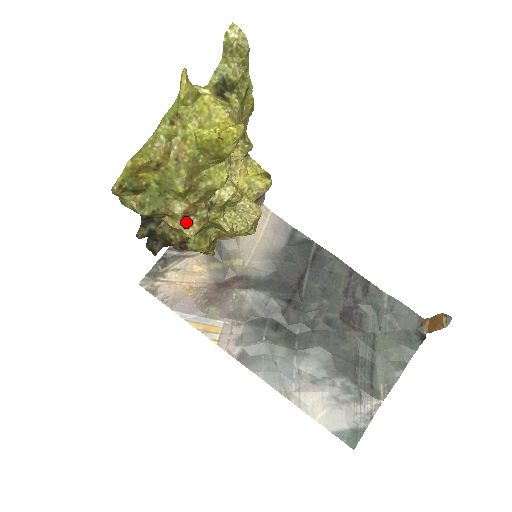
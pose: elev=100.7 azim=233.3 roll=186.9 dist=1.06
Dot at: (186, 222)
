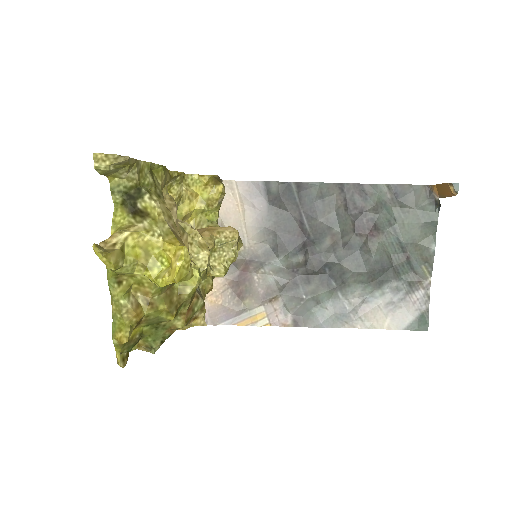
Dot at: (191, 321)
